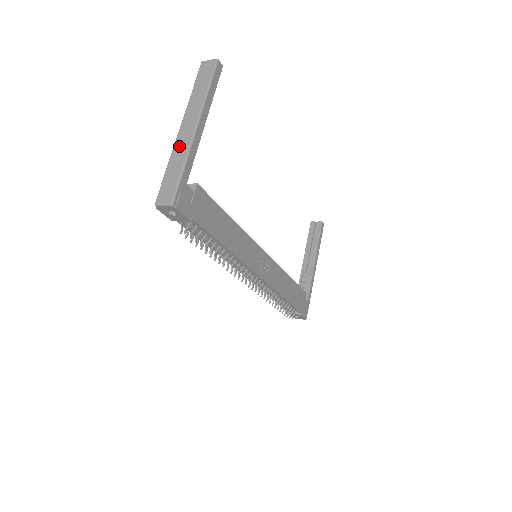
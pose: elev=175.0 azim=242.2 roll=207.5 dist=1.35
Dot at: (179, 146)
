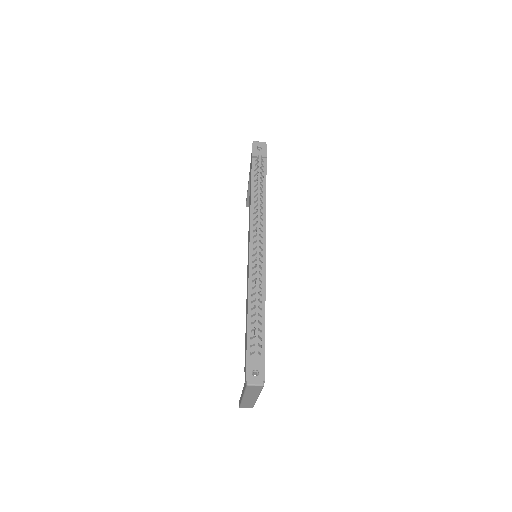
Dot at: occluded
